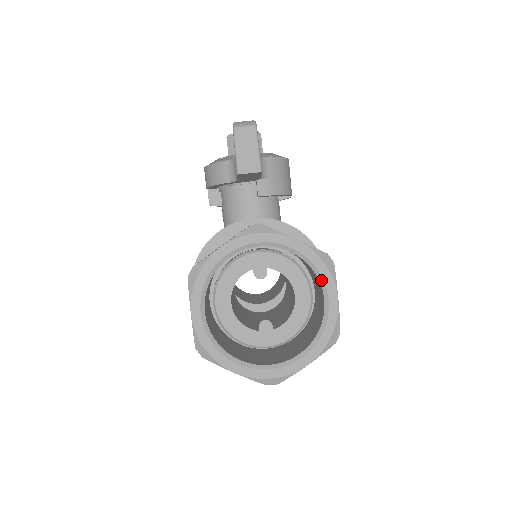
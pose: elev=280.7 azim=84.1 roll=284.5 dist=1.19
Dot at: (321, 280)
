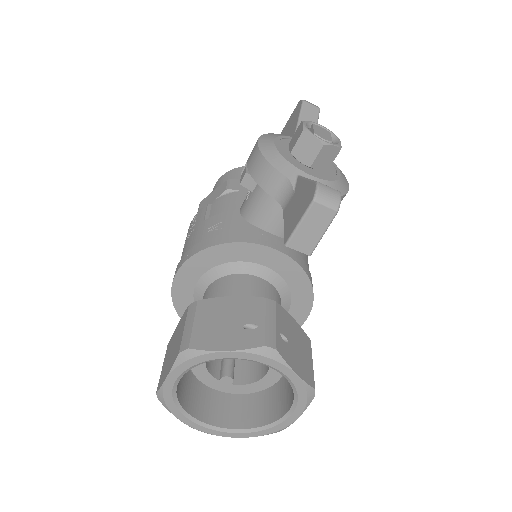
Dot at: (295, 403)
